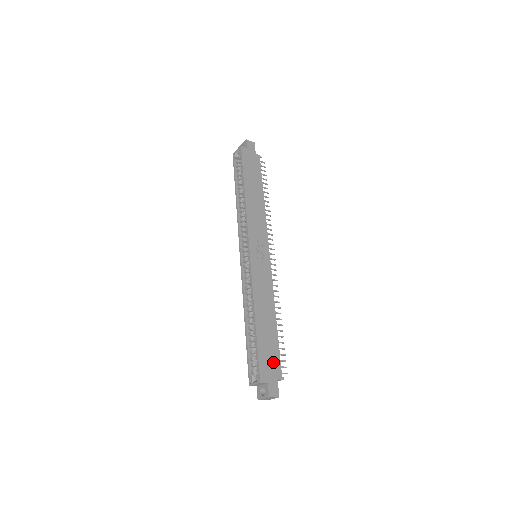
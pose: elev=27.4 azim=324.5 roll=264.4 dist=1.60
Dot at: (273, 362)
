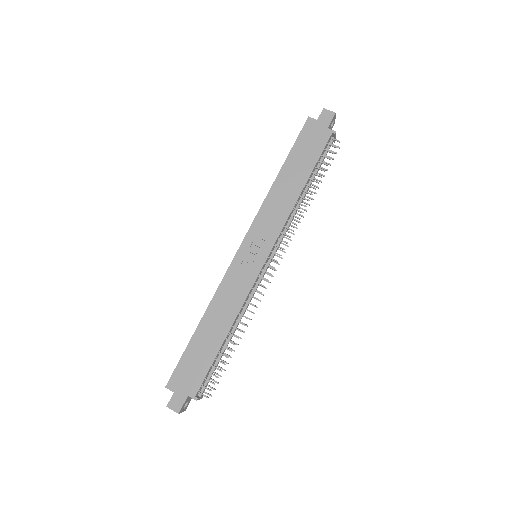
Dot at: (194, 376)
